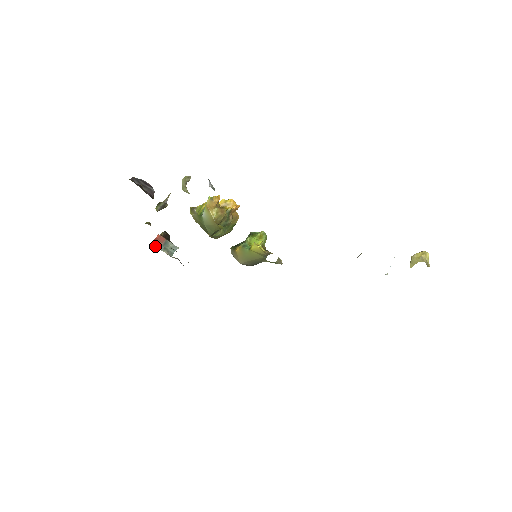
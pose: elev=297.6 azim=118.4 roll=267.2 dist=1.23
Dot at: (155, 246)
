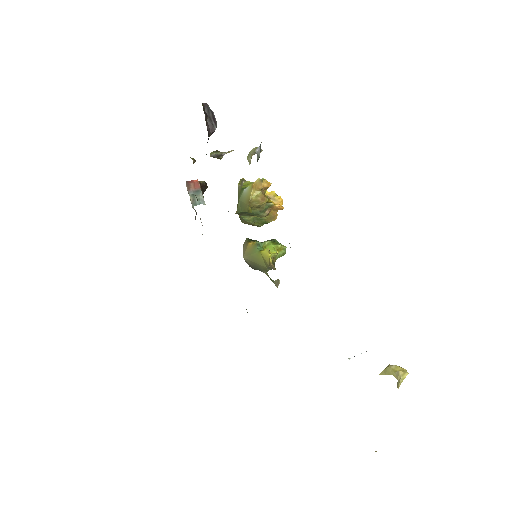
Dot at: (187, 186)
